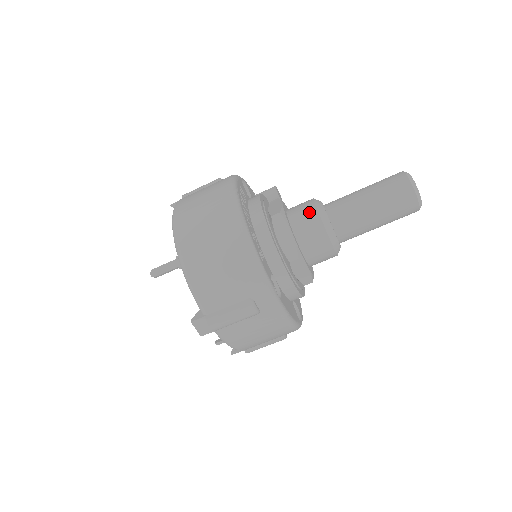
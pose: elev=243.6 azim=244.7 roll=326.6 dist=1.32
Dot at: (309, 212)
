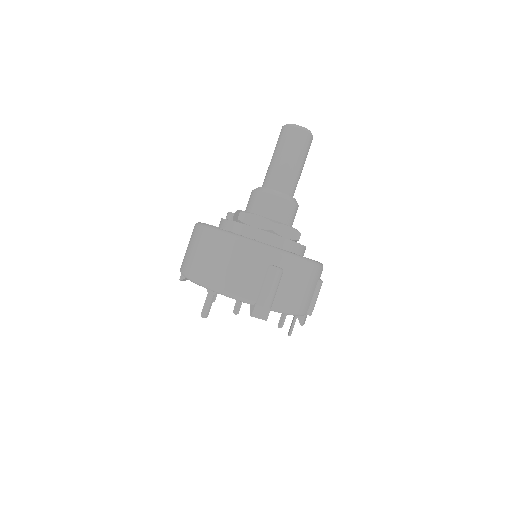
Dot at: (256, 197)
